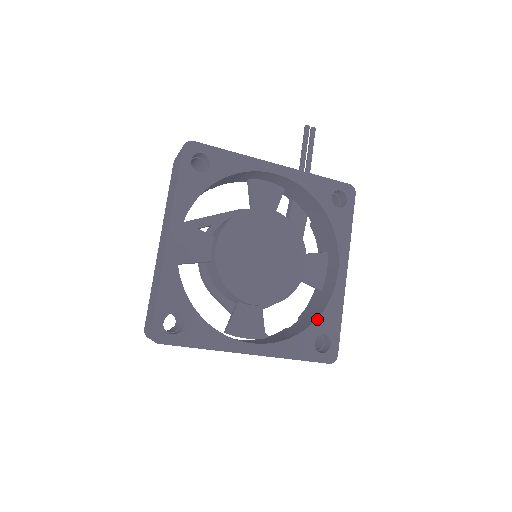
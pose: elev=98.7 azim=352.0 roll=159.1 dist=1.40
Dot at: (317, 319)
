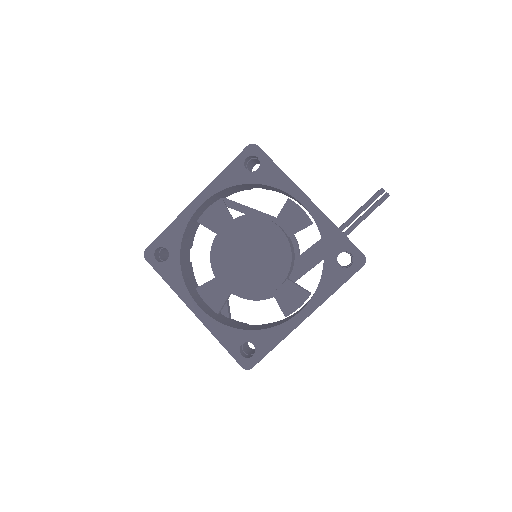
Dot at: (256, 330)
